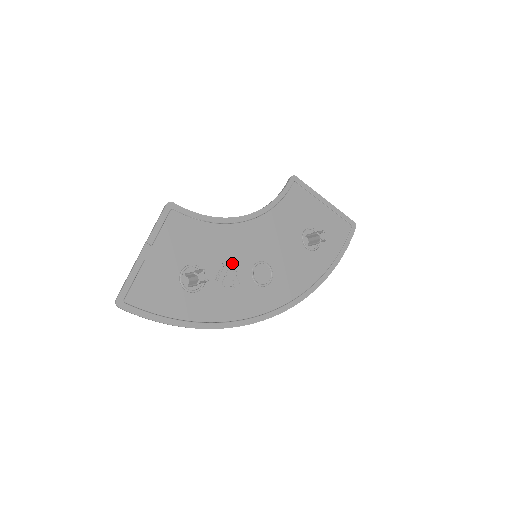
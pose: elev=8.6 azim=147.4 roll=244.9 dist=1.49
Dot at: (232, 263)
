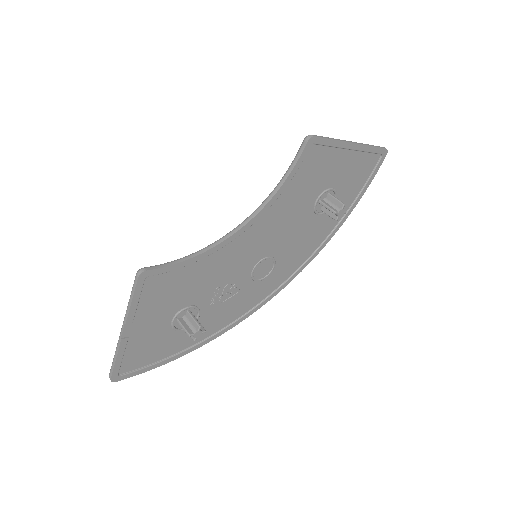
Dot at: (228, 280)
